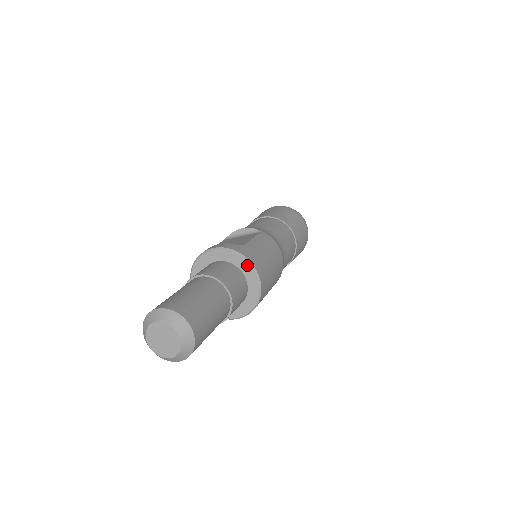
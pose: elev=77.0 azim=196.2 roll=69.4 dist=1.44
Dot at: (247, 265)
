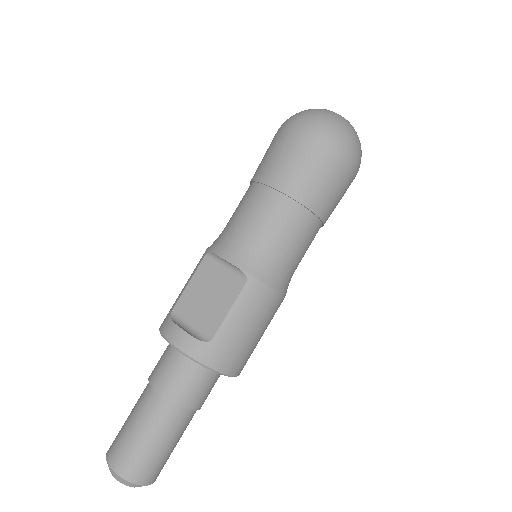
Dot at: (215, 371)
